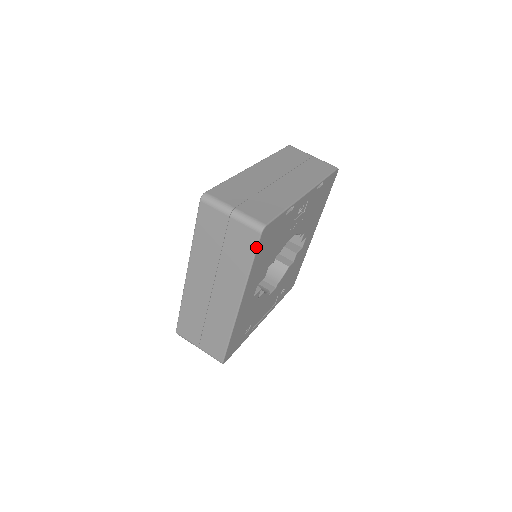
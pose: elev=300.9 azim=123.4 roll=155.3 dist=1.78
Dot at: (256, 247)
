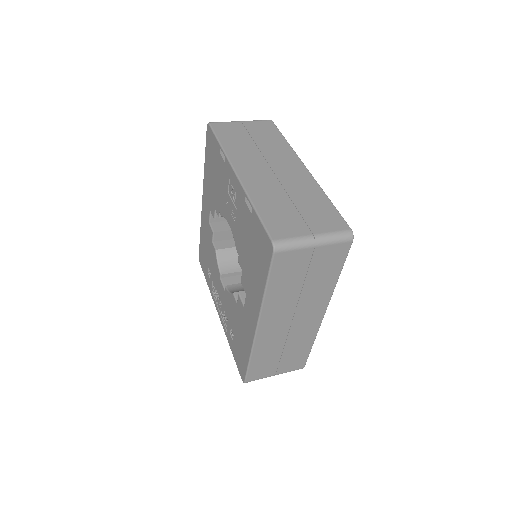
Dot at: (347, 255)
